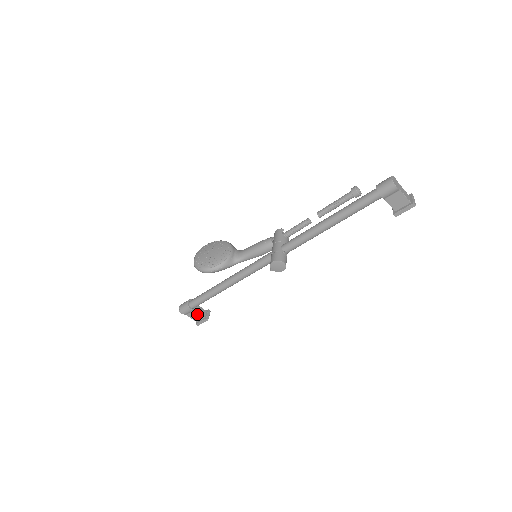
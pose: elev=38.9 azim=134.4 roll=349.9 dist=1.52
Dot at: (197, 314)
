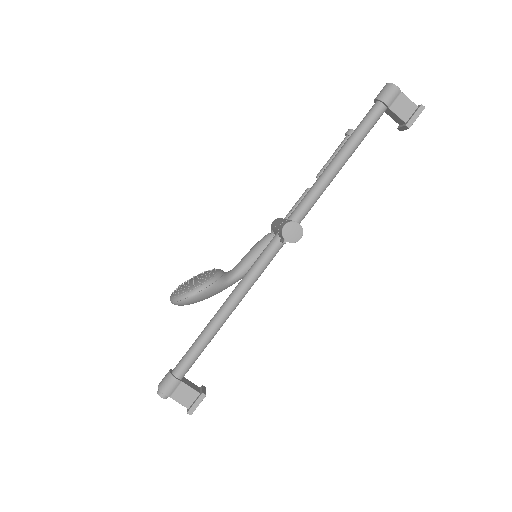
Dot at: (187, 390)
